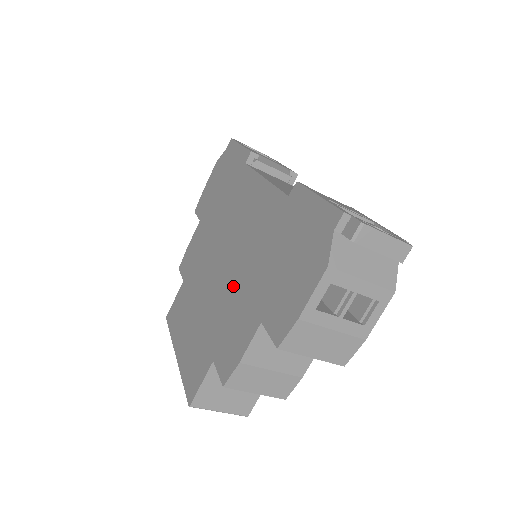
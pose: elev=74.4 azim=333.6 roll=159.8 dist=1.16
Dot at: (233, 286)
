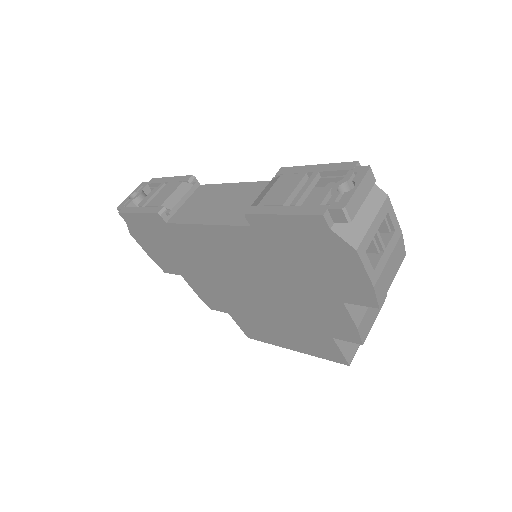
Dot at: (284, 296)
